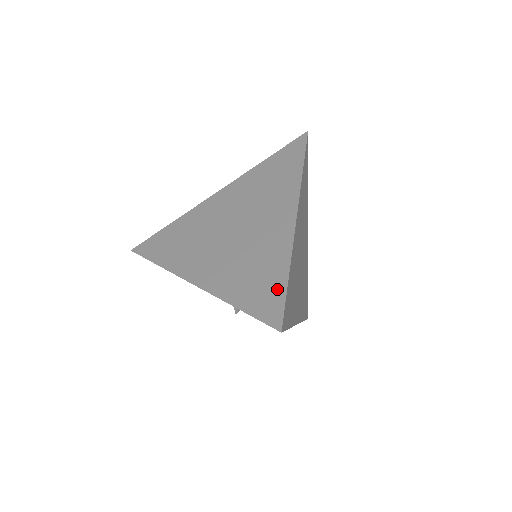
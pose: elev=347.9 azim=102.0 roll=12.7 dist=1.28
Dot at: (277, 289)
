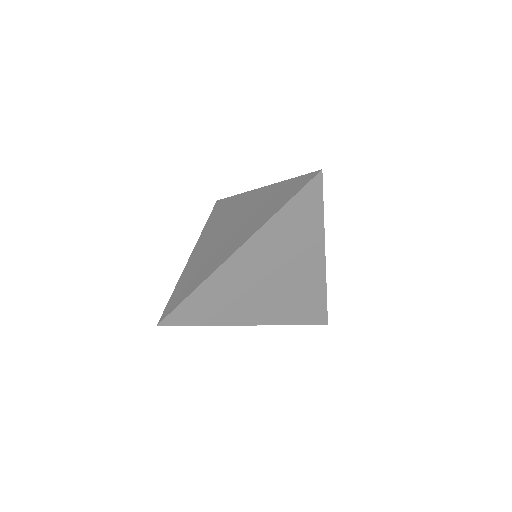
Dot at: (183, 296)
